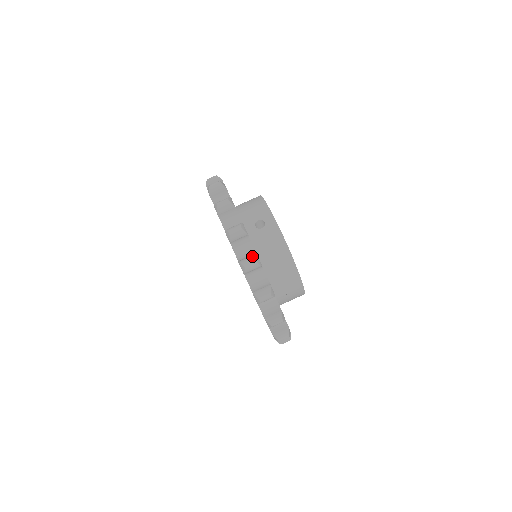
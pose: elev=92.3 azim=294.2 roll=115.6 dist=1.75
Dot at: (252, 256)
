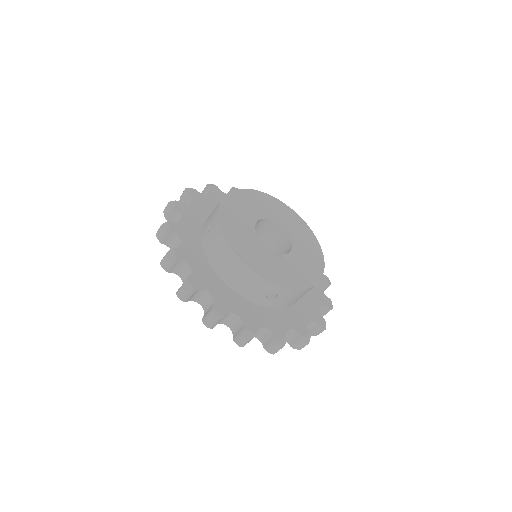
Dot at: (301, 342)
